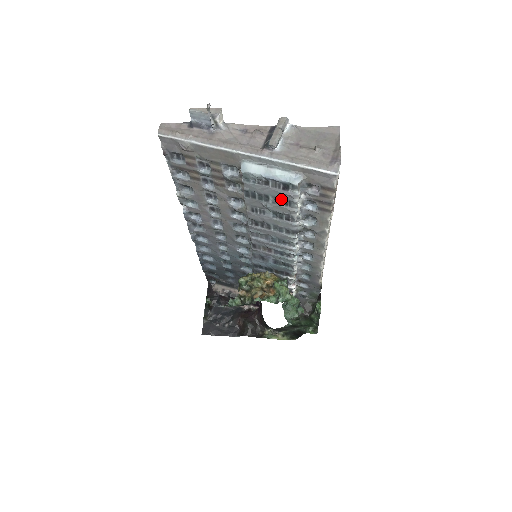
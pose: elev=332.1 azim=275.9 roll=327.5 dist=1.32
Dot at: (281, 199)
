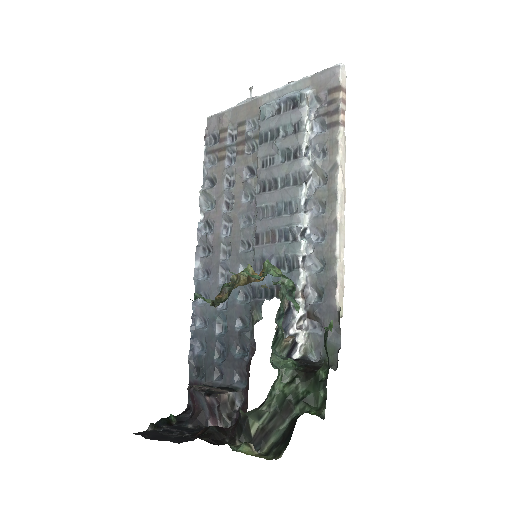
Dot at: (291, 128)
